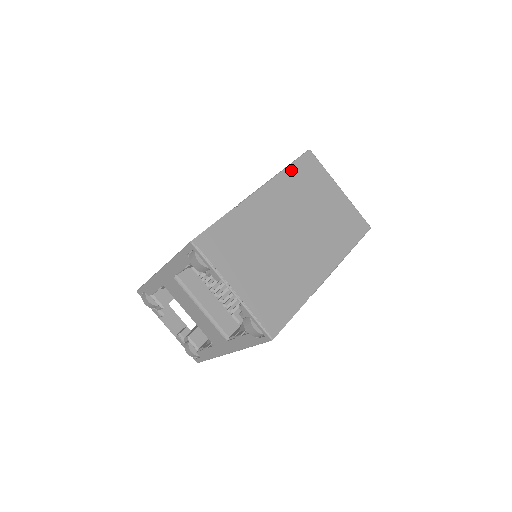
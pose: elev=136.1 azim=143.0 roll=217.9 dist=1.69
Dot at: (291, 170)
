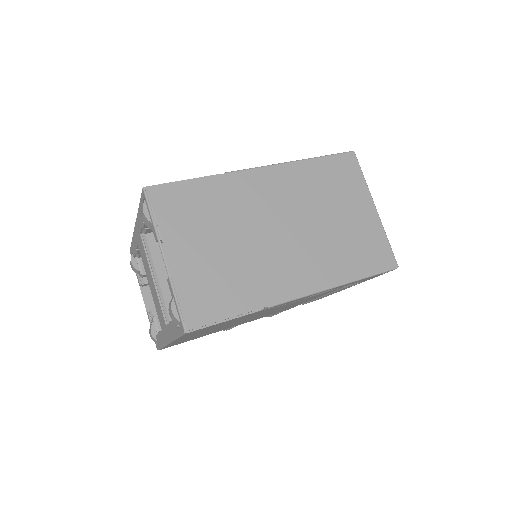
Dot at: (315, 163)
